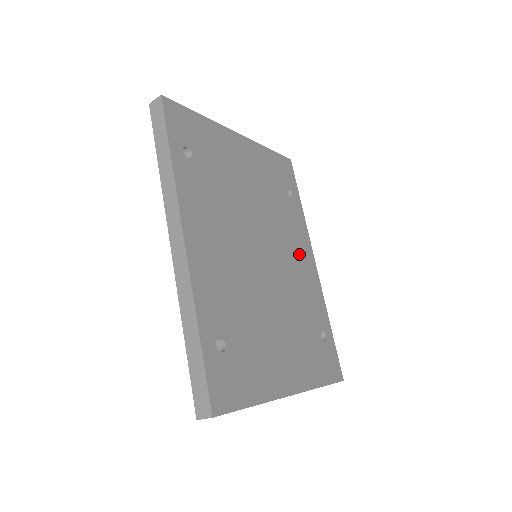
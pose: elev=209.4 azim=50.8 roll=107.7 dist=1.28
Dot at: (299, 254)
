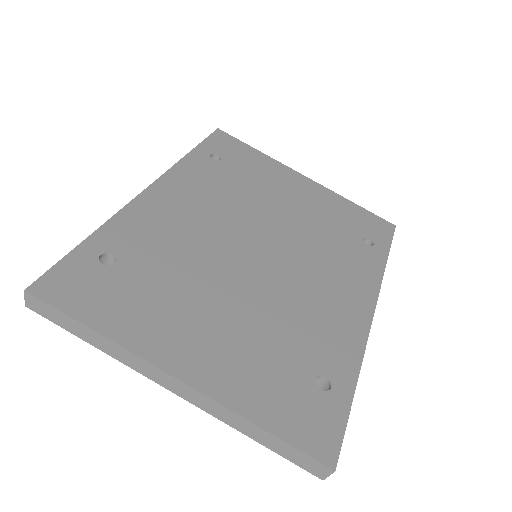
Dot at: (339, 288)
